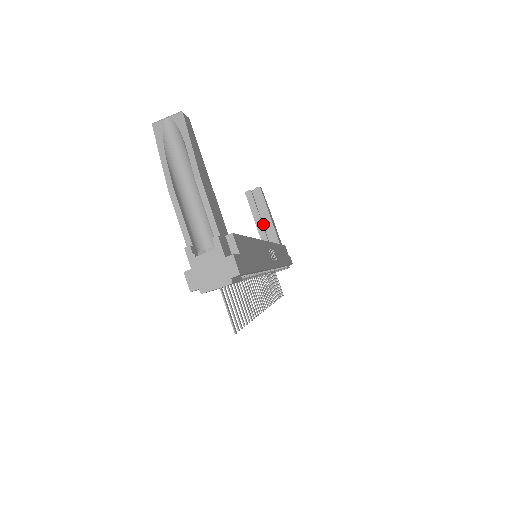
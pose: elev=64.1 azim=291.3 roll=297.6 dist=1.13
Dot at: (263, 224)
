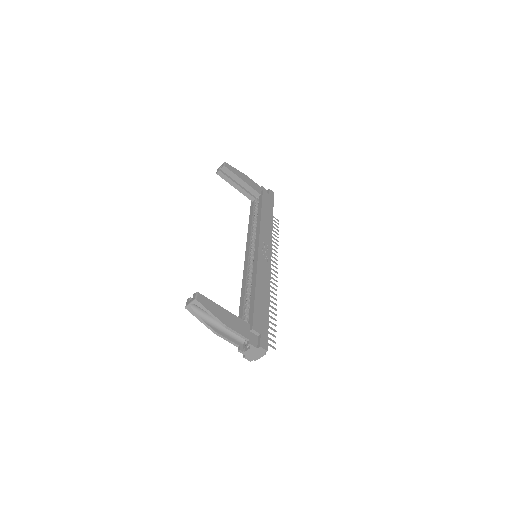
Dot at: (241, 185)
